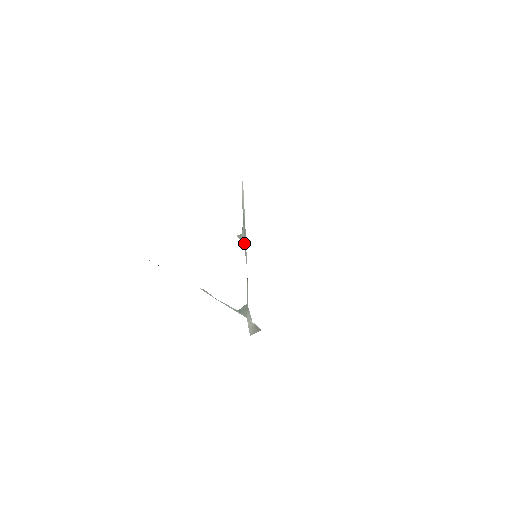
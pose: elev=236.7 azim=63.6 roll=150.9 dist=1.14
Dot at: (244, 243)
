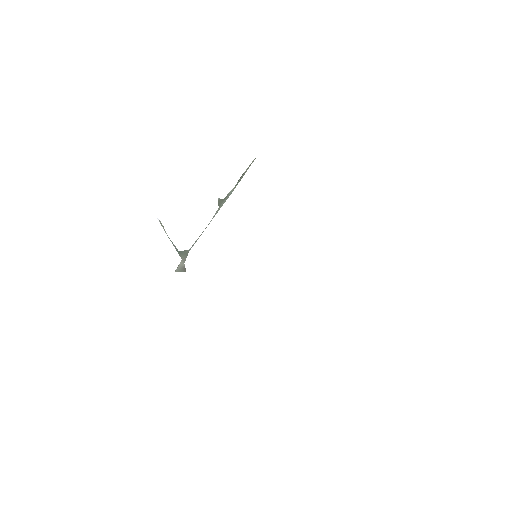
Dot at: (220, 207)
